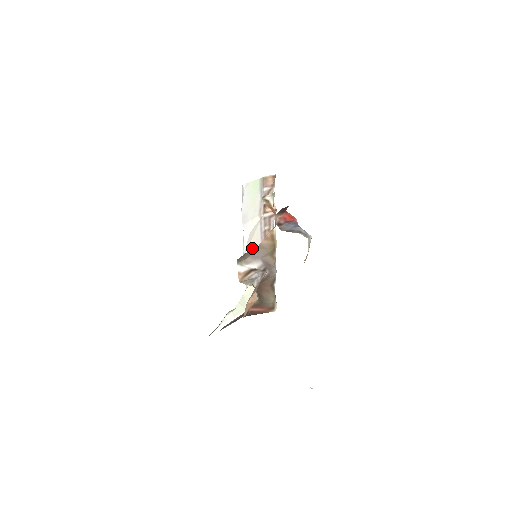
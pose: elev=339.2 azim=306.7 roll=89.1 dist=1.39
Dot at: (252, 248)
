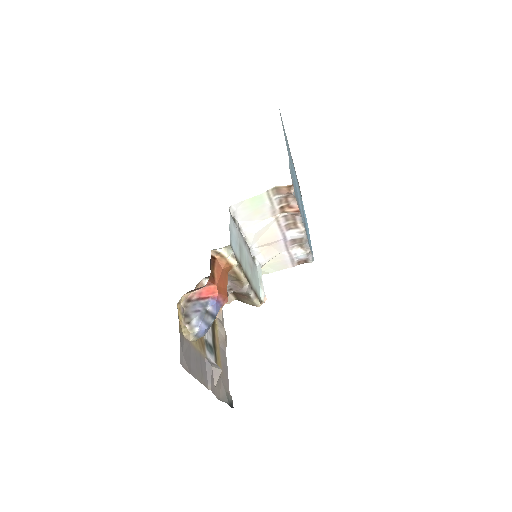
Dot at: (265, 240)
